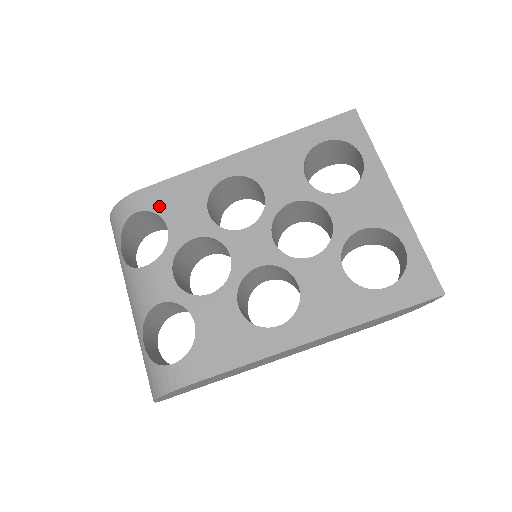
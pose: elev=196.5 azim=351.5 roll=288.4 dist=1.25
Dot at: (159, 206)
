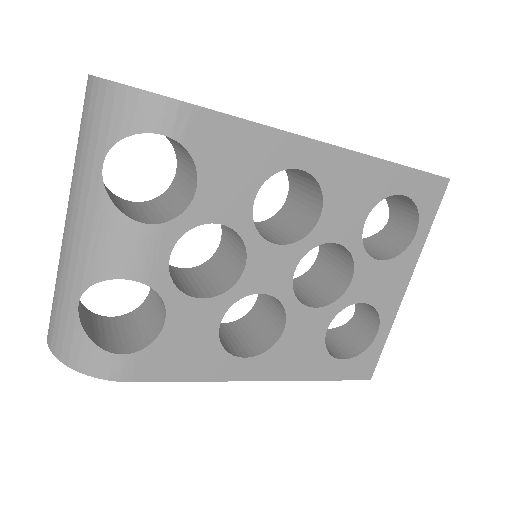
Dot at: (202, 150)
